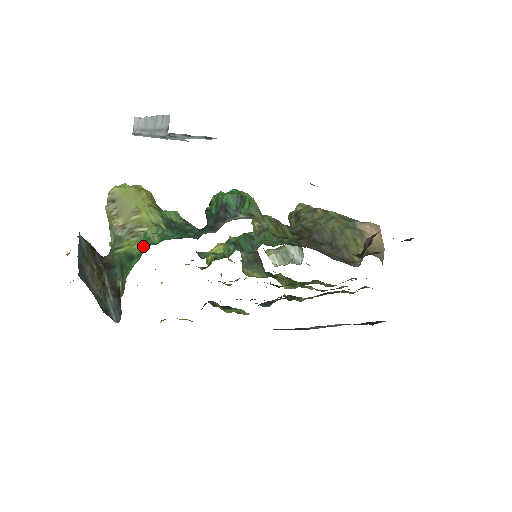
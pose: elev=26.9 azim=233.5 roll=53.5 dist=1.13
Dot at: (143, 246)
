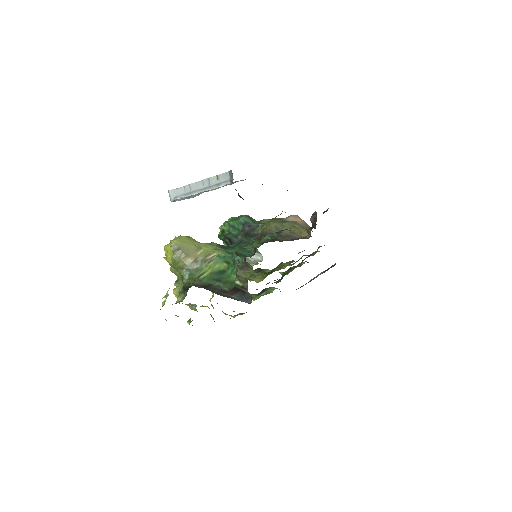
Dot at: (226, 261)
